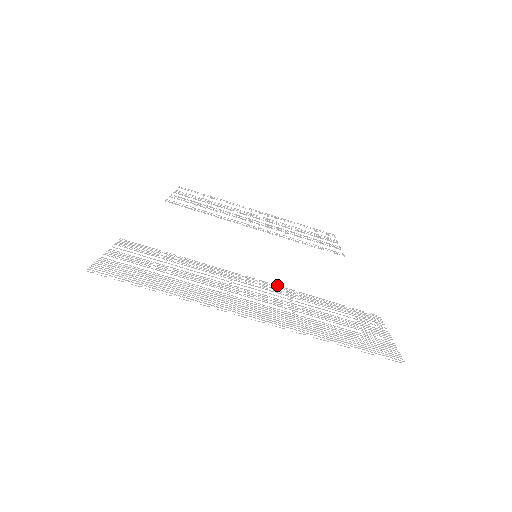
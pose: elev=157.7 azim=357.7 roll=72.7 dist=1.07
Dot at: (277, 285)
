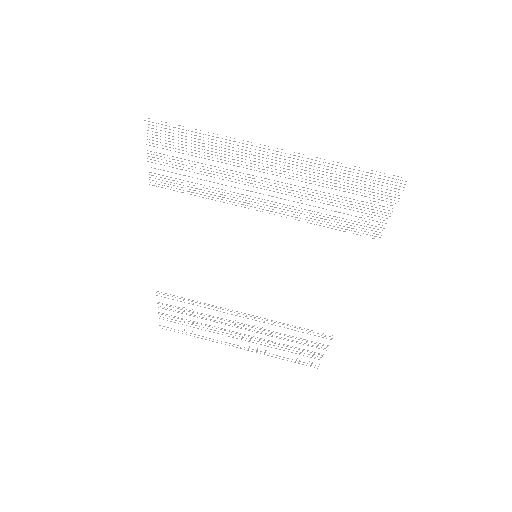
Dot at: occluded
